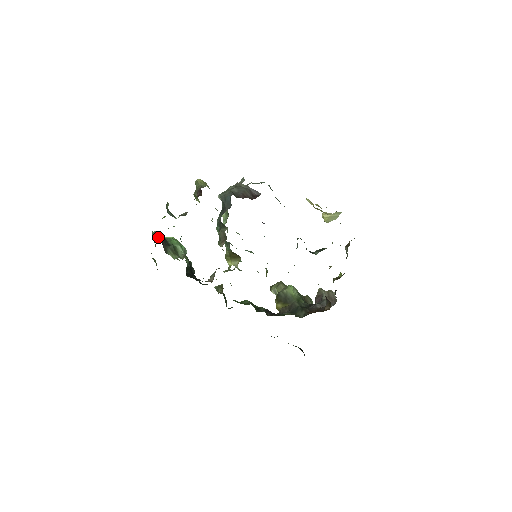
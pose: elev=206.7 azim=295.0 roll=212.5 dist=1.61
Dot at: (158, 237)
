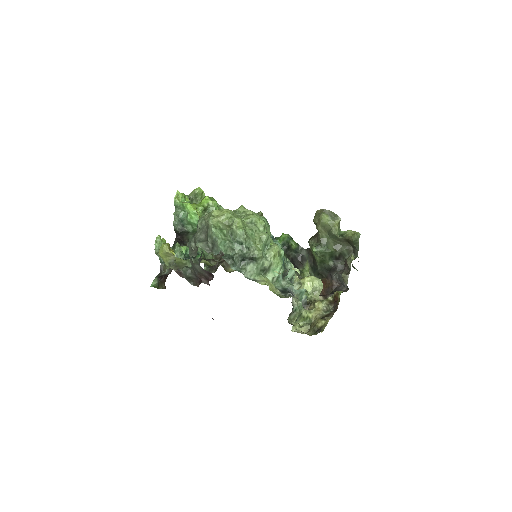
Dot at: (176, 232)
